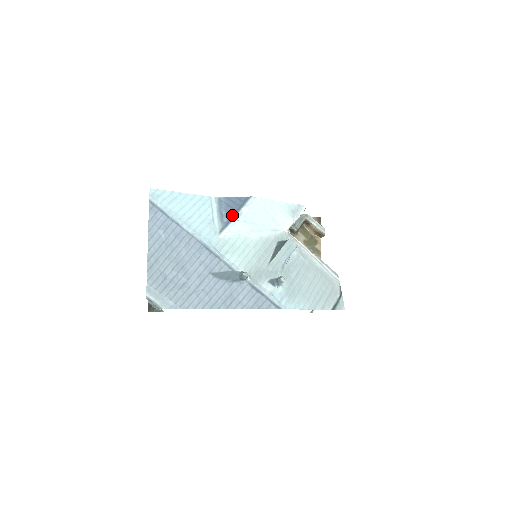
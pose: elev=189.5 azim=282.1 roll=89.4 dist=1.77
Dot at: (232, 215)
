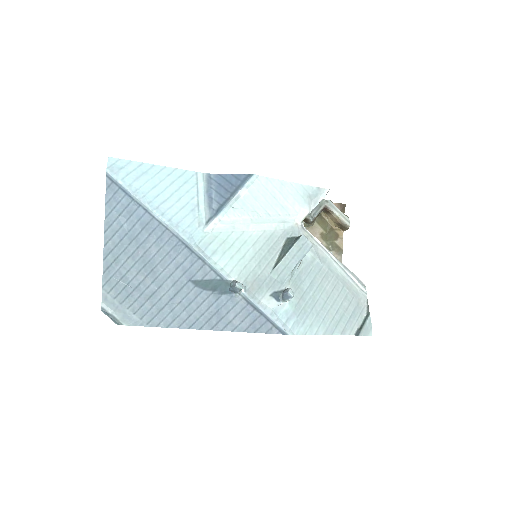
Dot at: (225, 199)
